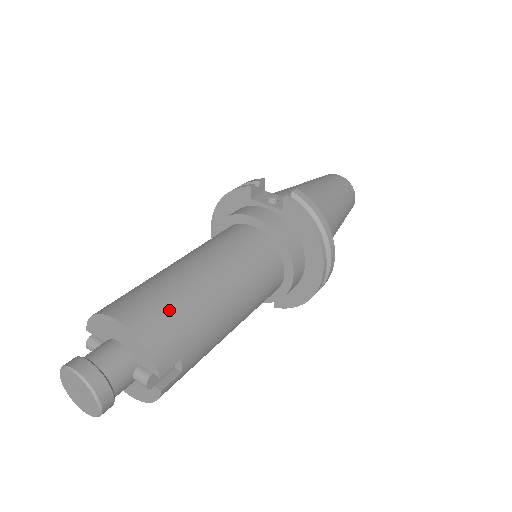
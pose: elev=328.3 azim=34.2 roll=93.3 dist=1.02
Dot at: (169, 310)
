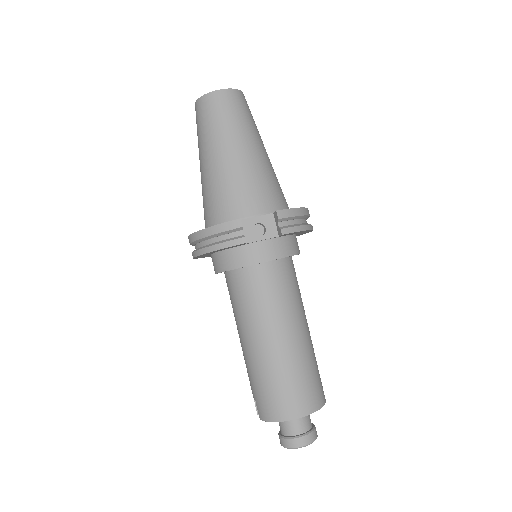
Dot at: (309, 381)
